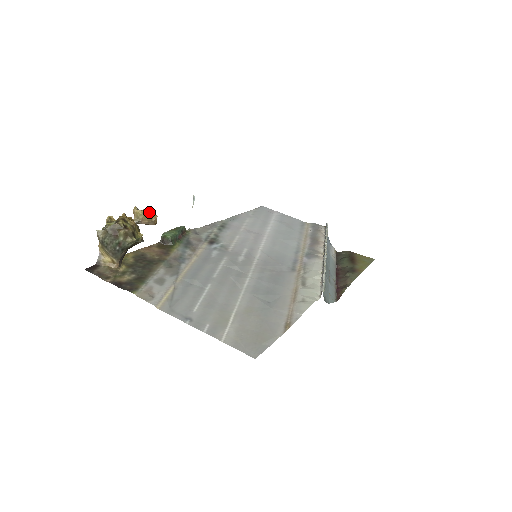
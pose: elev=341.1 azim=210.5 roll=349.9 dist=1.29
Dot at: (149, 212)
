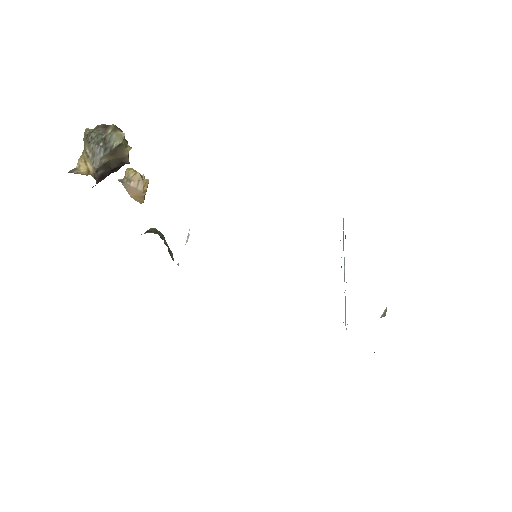
Dot at: (141, 176)
